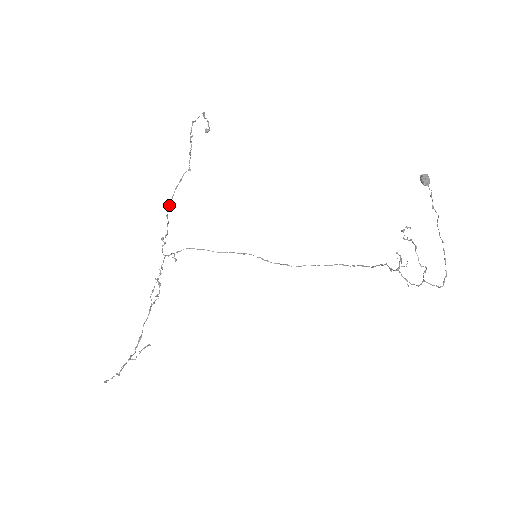
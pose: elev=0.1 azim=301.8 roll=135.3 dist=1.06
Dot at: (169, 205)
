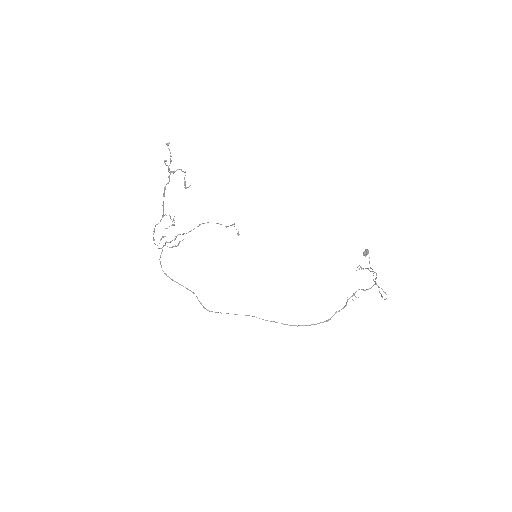
Dot at: occluded
